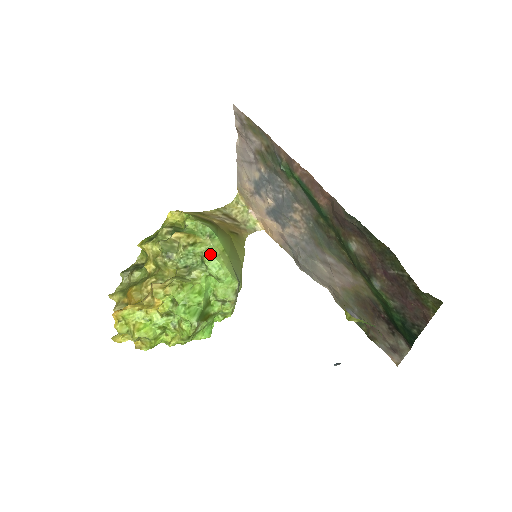
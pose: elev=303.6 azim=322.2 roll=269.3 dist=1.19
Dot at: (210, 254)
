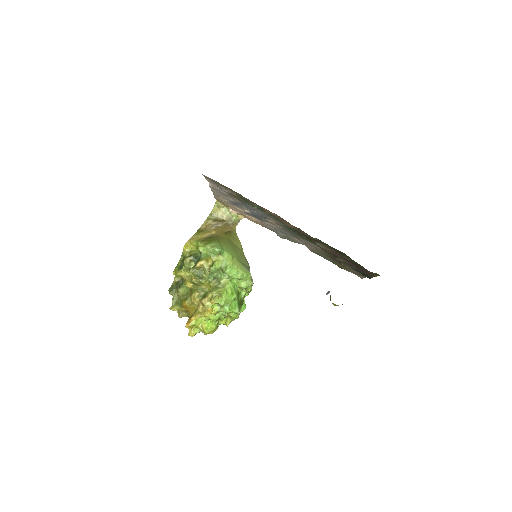
Dot at: (227, 267)
